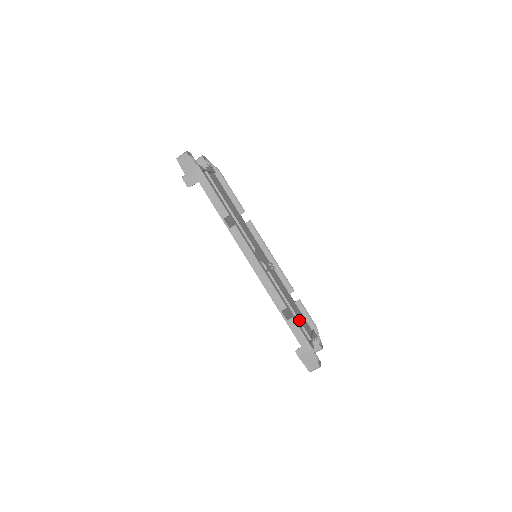
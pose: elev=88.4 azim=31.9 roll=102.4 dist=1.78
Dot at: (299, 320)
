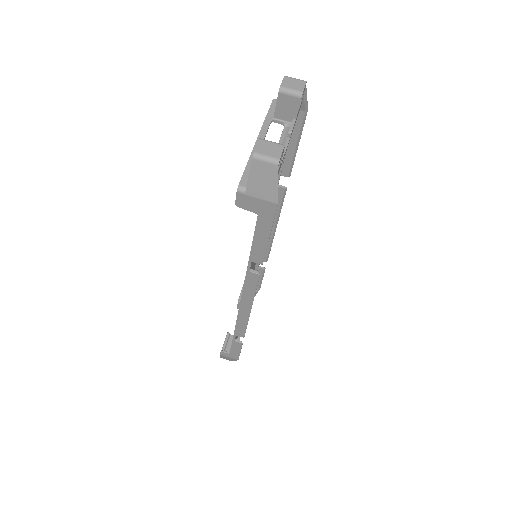
Dot at: occluded
